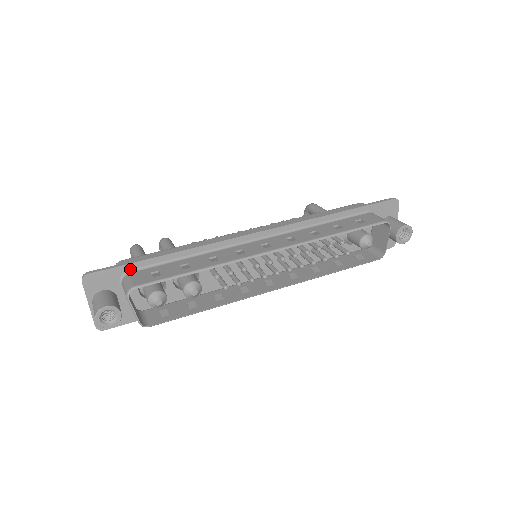
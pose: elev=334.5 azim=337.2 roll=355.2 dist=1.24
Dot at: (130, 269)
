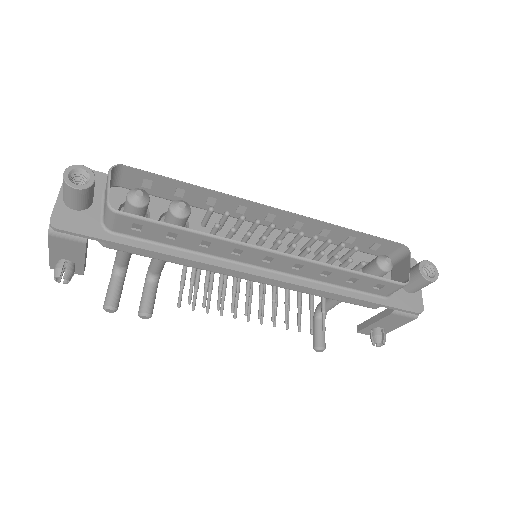
Dot at: occluded
